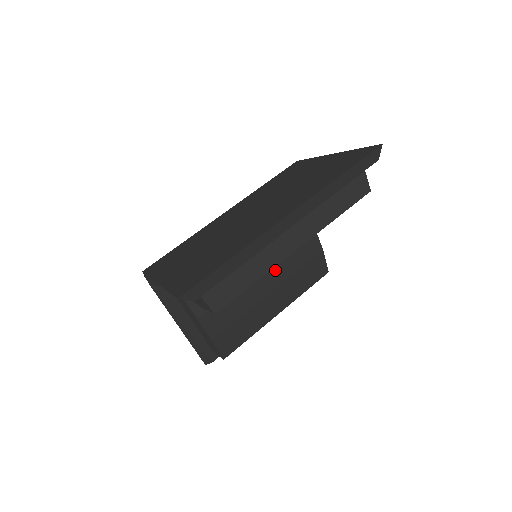
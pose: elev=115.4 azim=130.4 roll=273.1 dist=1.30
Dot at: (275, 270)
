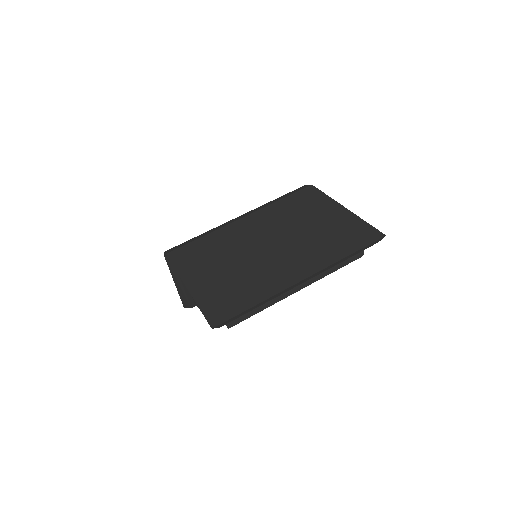
Dot at: occluded
